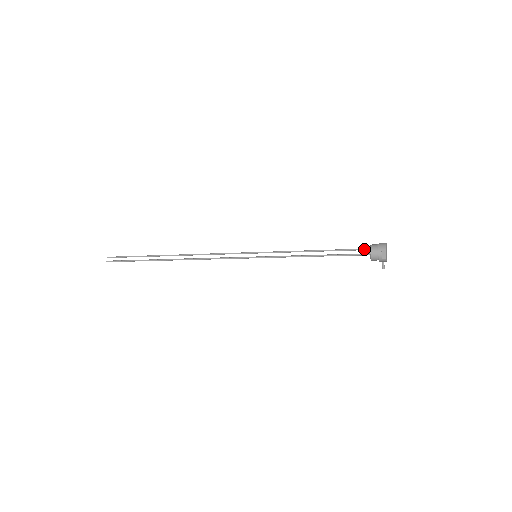
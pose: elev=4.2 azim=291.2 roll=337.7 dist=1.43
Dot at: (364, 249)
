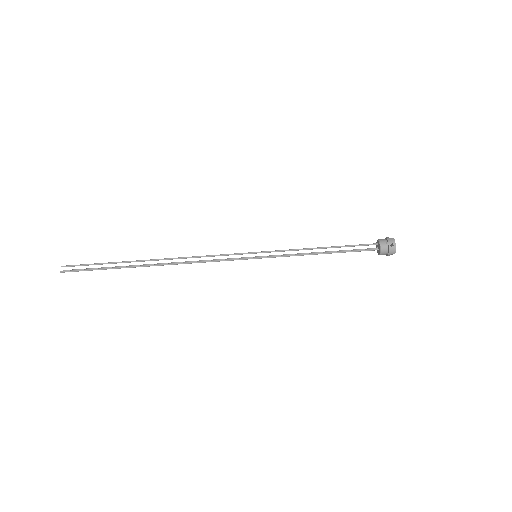
Dot at: (371, 248)
